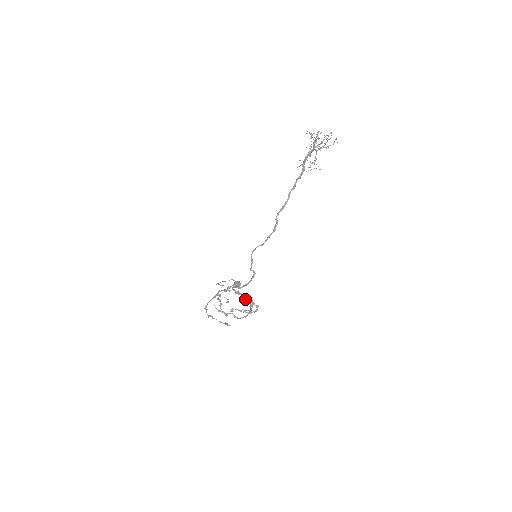
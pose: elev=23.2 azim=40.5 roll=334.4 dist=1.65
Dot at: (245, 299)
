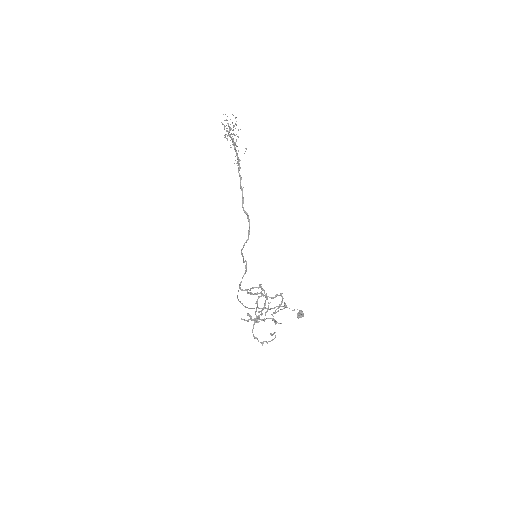
Dot at: (265, 296)
